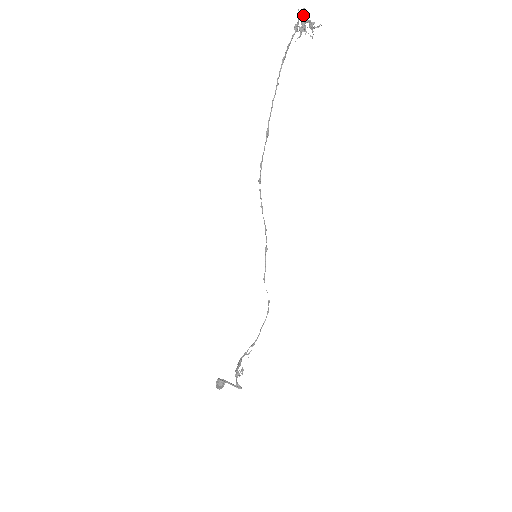
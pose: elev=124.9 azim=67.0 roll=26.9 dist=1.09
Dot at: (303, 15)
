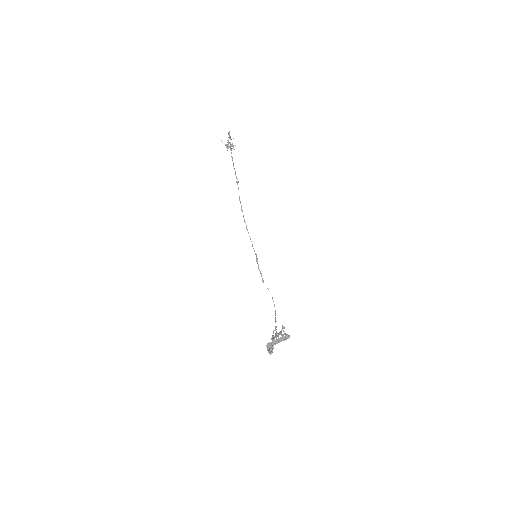
Dot at: occluded
